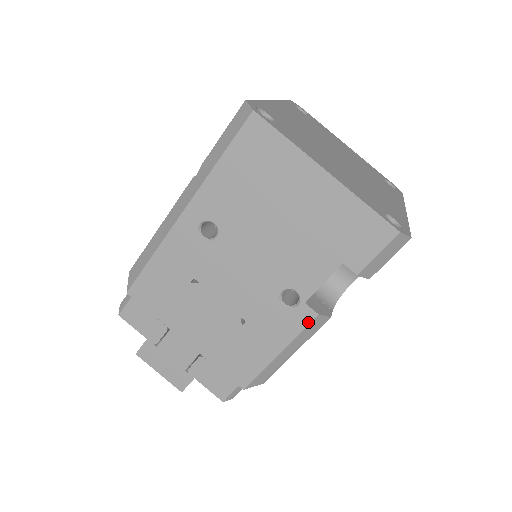
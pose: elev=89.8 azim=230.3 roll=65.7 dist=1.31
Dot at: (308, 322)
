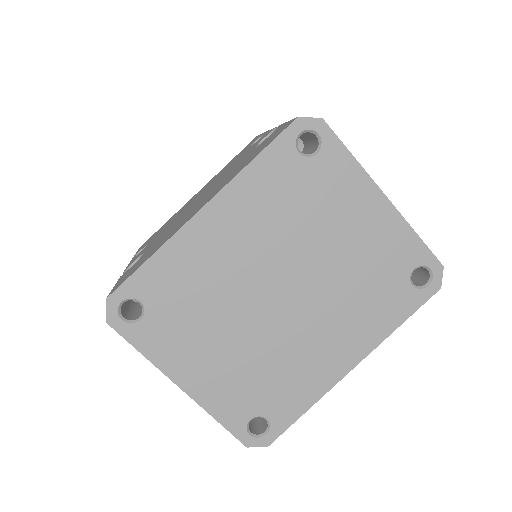
Dot at: occluded
